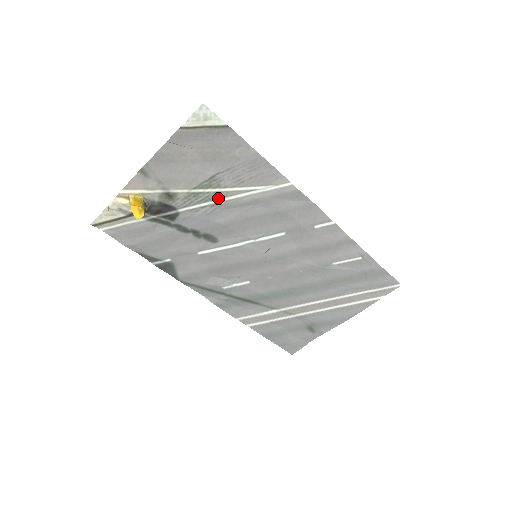
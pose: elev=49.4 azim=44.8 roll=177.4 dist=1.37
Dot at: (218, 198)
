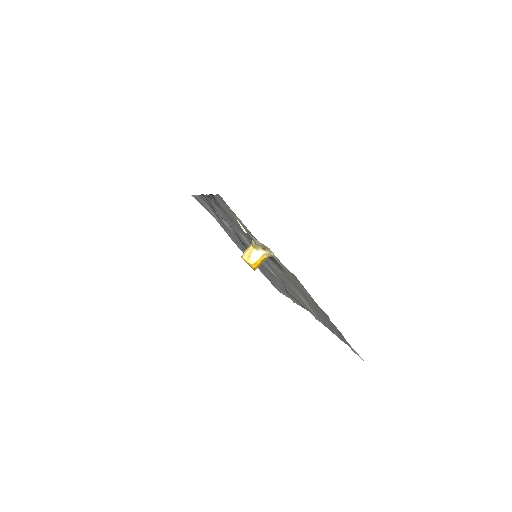
Dot at: (293, 286)
